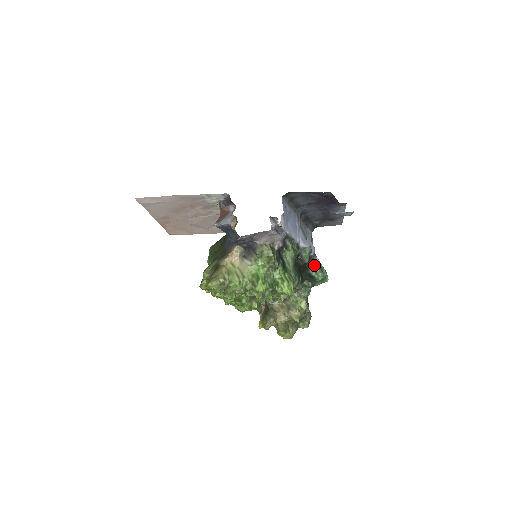
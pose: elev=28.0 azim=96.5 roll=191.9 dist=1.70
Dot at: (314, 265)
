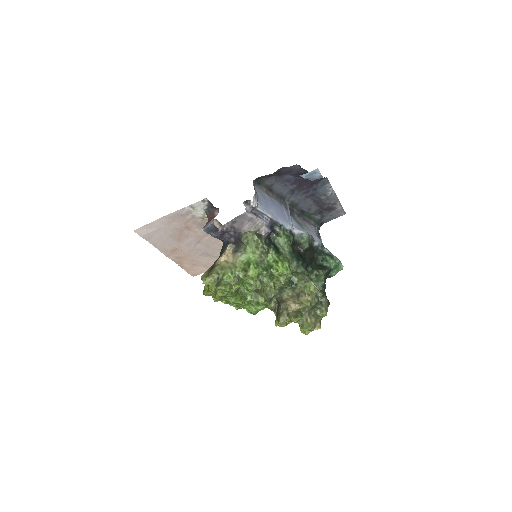
Dot at: (323, 255)
